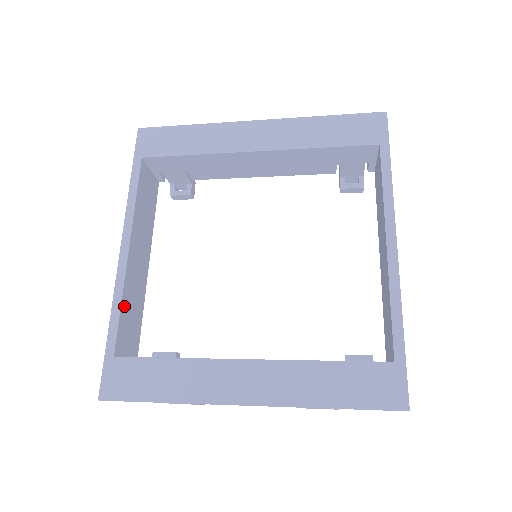
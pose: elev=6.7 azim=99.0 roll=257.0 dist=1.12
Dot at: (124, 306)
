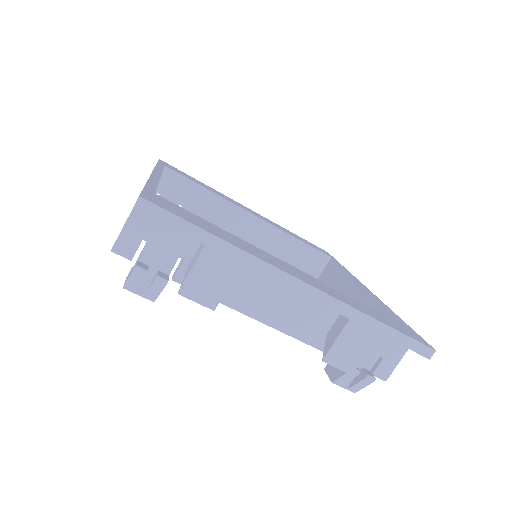
Dot at: occluded
